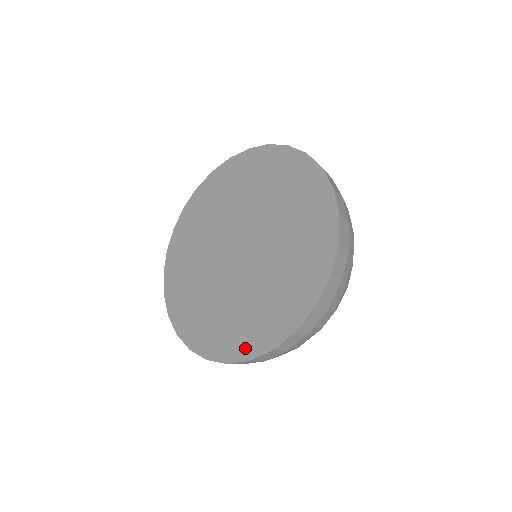
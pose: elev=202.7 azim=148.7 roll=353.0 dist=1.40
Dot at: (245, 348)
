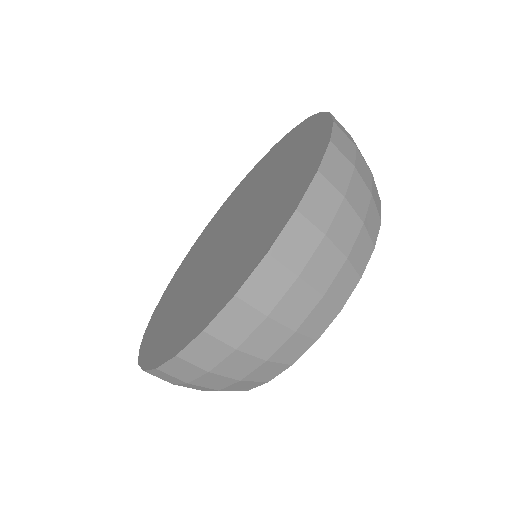
Dot at: (302, 184)
